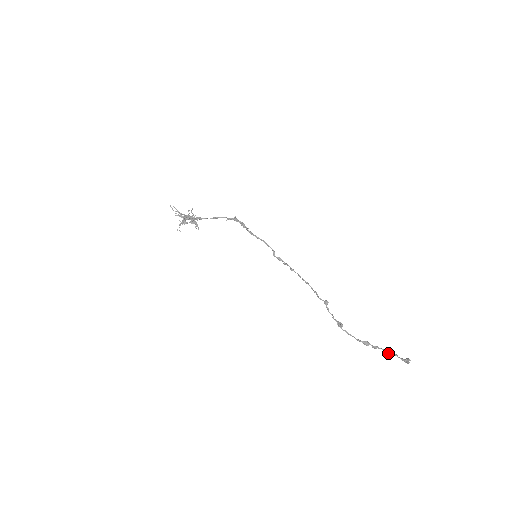
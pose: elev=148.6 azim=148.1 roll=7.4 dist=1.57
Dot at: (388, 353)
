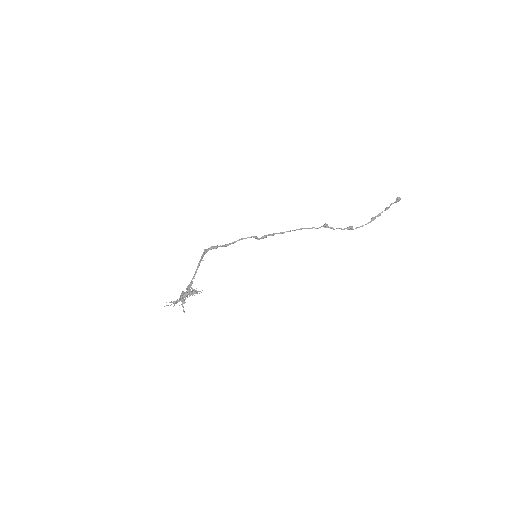
Dot at: occluded
